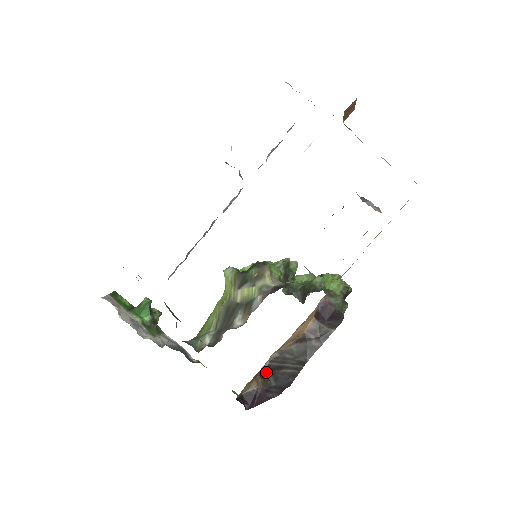
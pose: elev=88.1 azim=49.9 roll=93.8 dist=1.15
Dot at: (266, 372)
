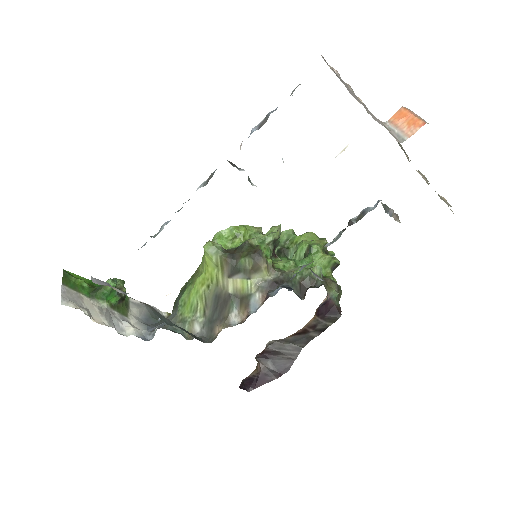
Dot at: (263, 356)
